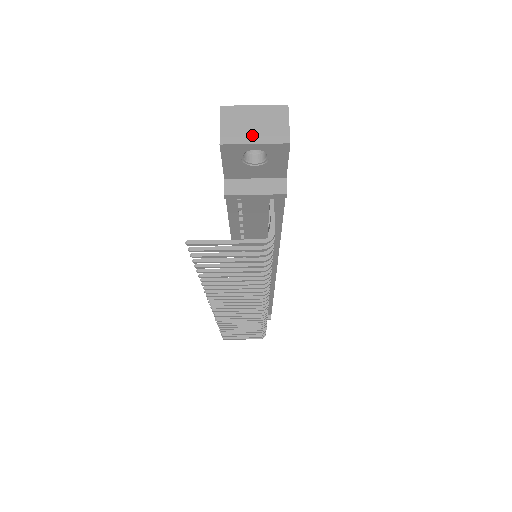
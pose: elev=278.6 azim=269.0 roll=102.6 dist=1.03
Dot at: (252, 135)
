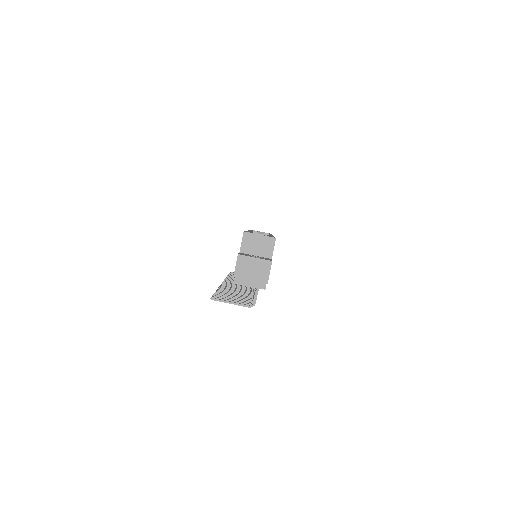
Dot at: (250, 275)
